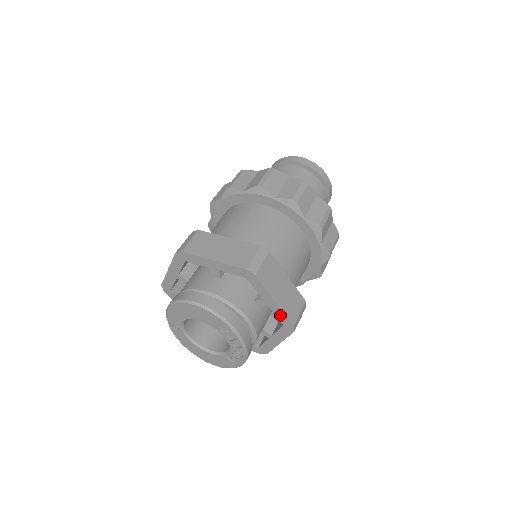
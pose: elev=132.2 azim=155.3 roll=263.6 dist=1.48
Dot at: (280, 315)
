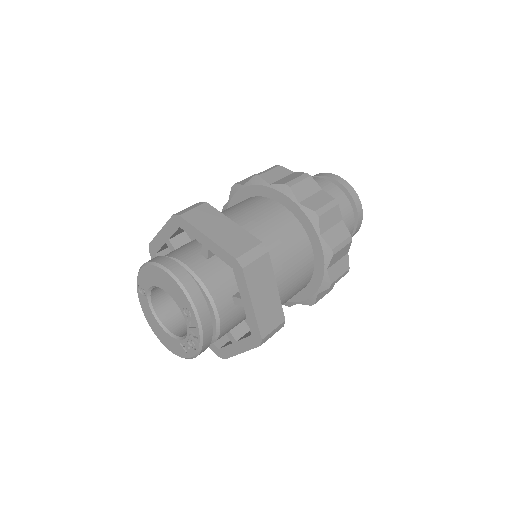
Dot at: (252, 322)
